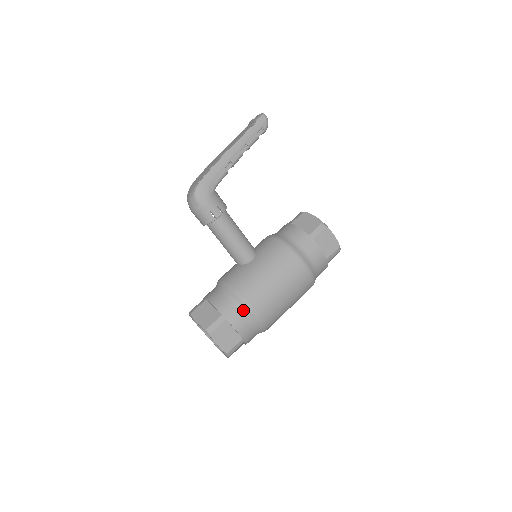
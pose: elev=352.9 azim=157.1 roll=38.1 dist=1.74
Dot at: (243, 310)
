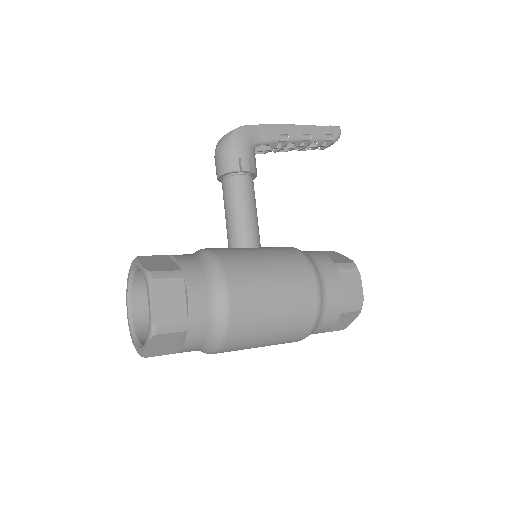
Dot at: (213, 282)
